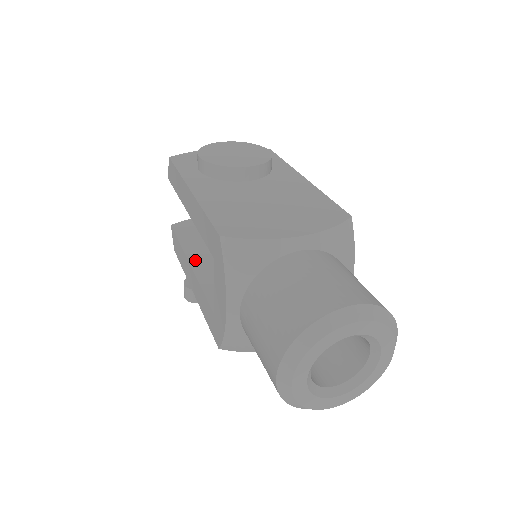
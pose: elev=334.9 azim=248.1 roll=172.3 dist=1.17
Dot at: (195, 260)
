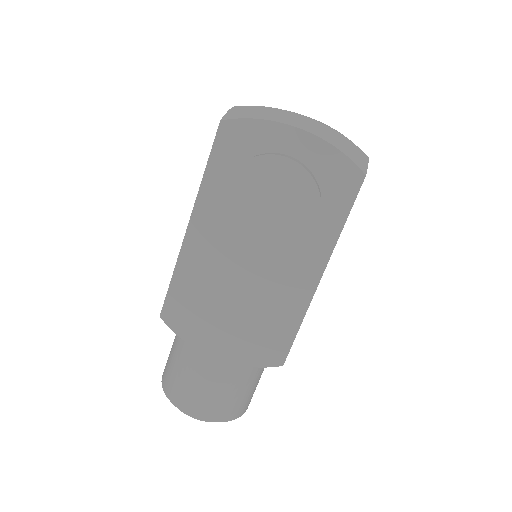
Dot at: occluded
